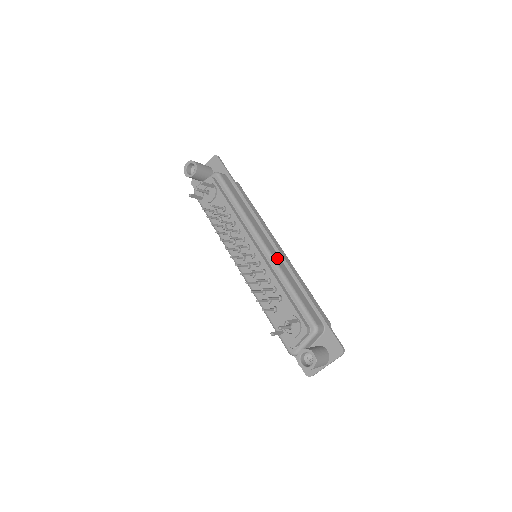
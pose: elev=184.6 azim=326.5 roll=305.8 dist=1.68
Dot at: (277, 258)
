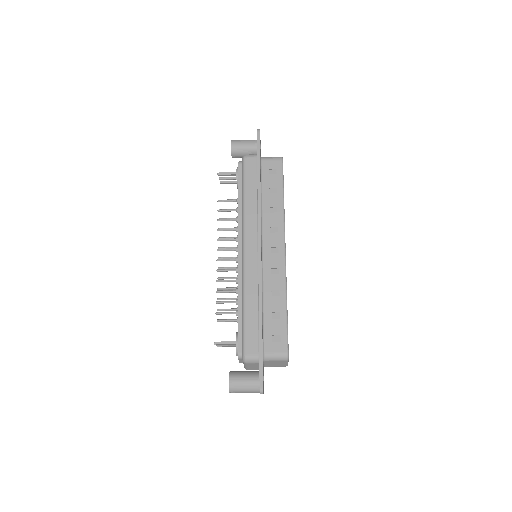
Dot at: (251, 269)
